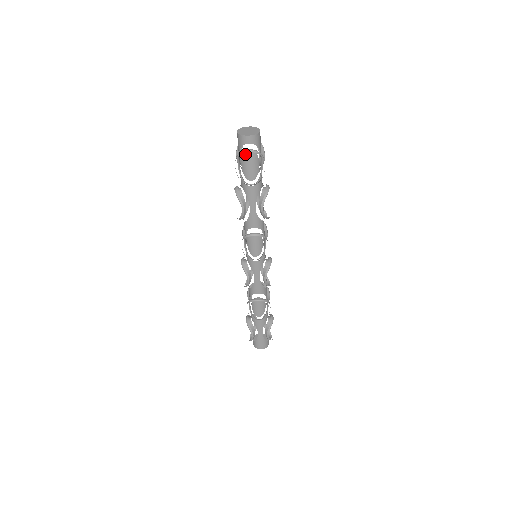
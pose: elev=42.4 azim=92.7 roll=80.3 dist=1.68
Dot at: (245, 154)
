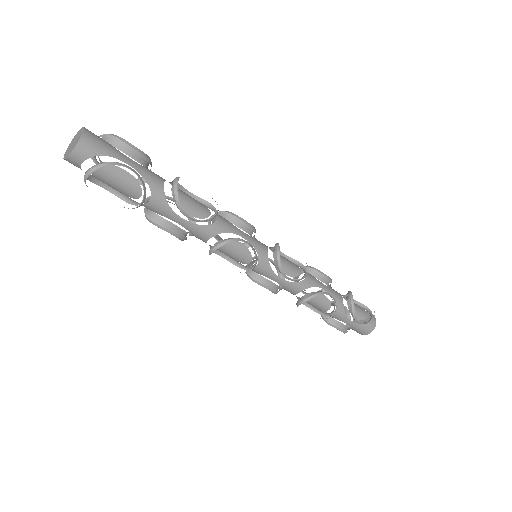
Dot at: (95, 176)
